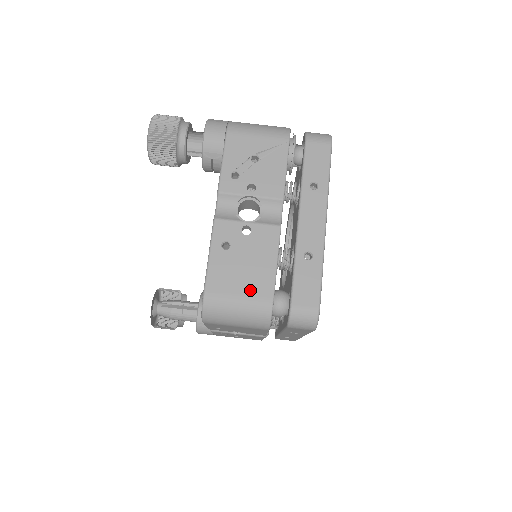
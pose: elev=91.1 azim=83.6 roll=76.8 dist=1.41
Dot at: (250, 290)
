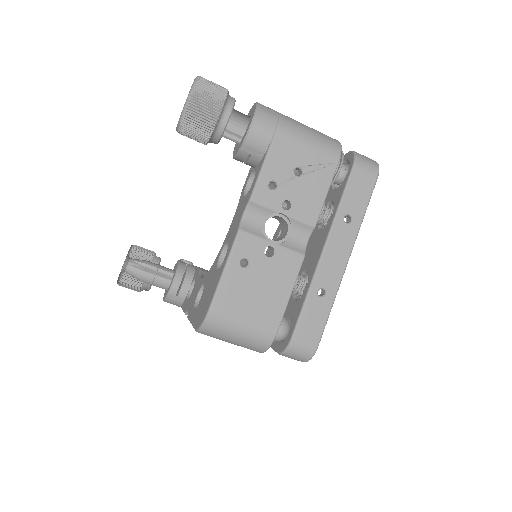
Dot at: (257, 317)
